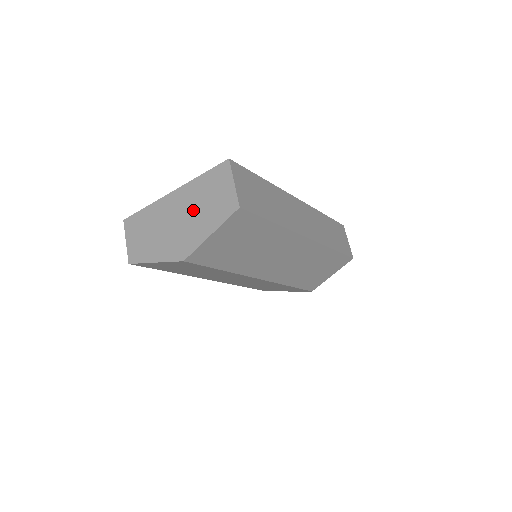
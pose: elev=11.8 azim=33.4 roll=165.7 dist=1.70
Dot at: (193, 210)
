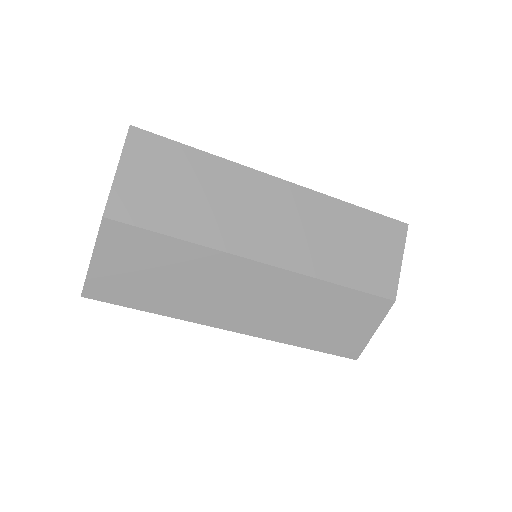
Dot at: occluded
